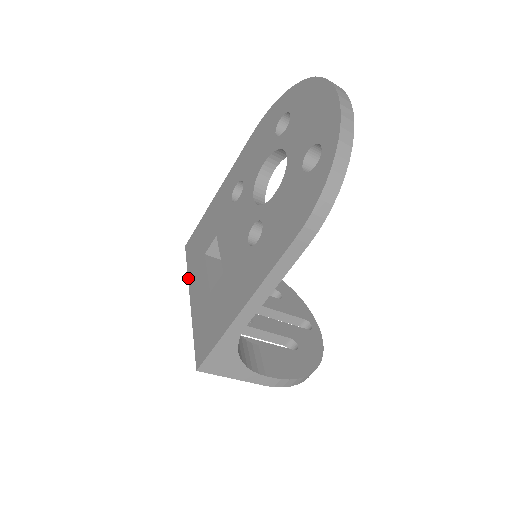
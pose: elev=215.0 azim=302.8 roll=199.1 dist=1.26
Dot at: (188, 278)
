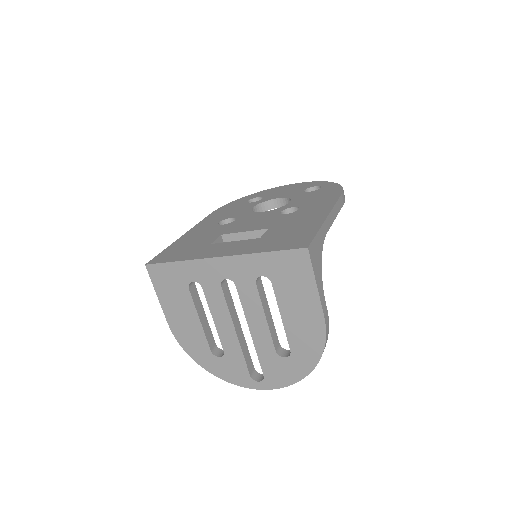
Dot at: (192, 259)
